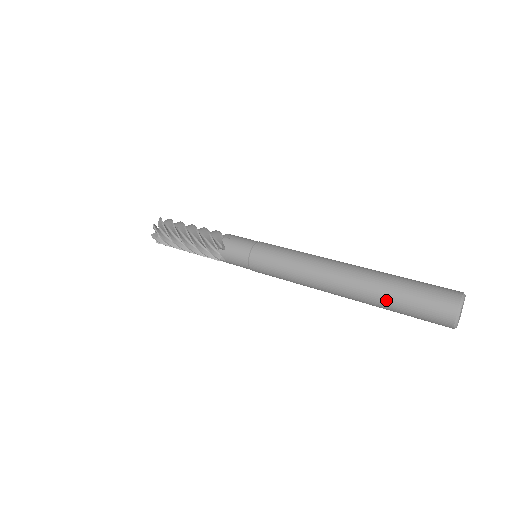
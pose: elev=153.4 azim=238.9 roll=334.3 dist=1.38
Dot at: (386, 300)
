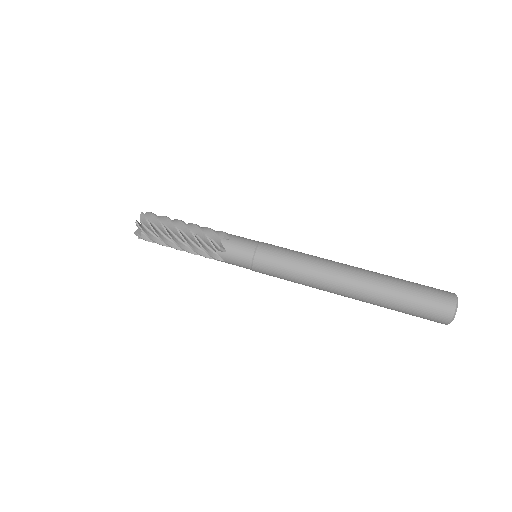
Dot at: occluded
